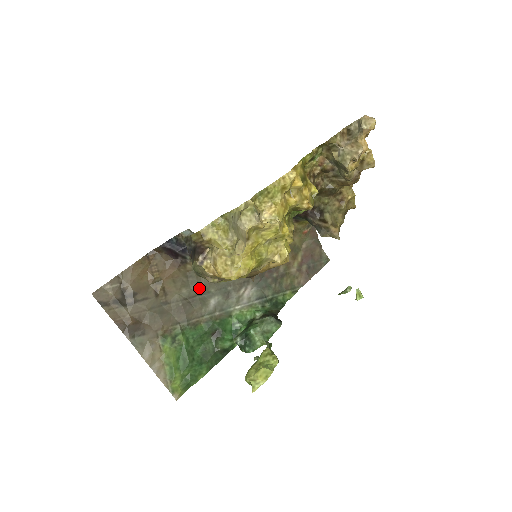
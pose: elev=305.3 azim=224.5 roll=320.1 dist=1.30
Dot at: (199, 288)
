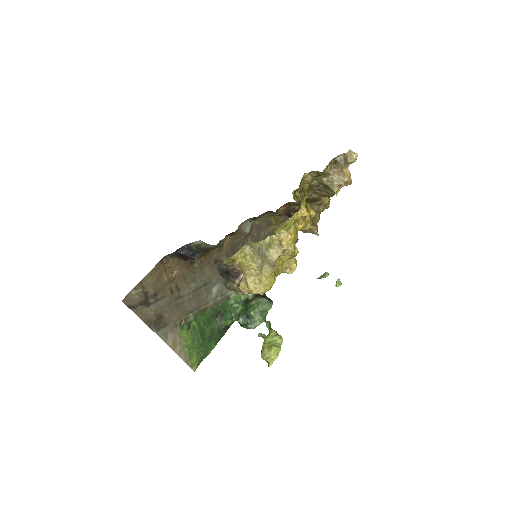
Dot at: (204, 280)
